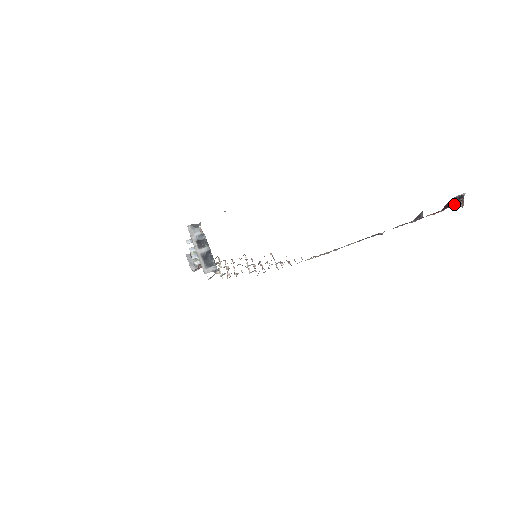
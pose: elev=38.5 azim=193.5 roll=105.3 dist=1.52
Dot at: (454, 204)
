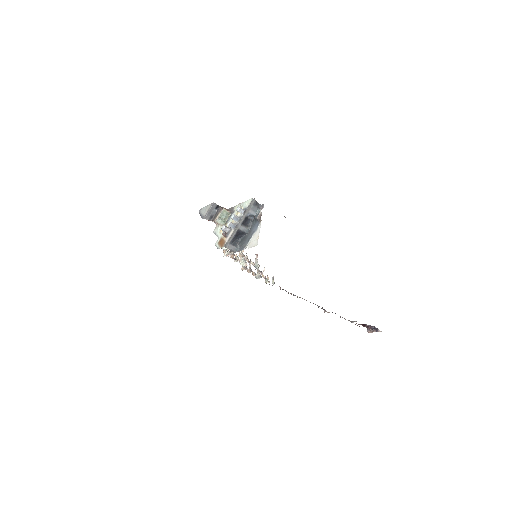
Dot at: (367, 327)
